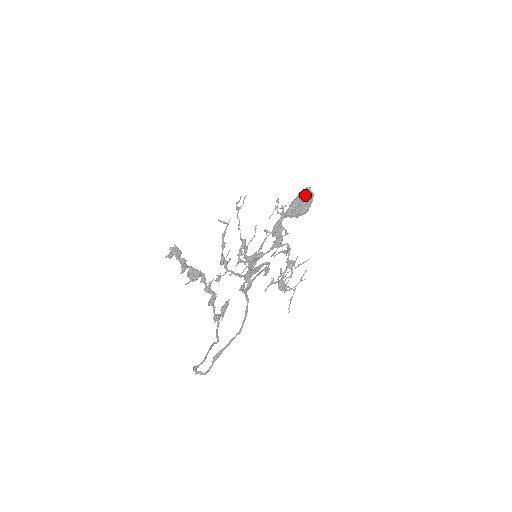
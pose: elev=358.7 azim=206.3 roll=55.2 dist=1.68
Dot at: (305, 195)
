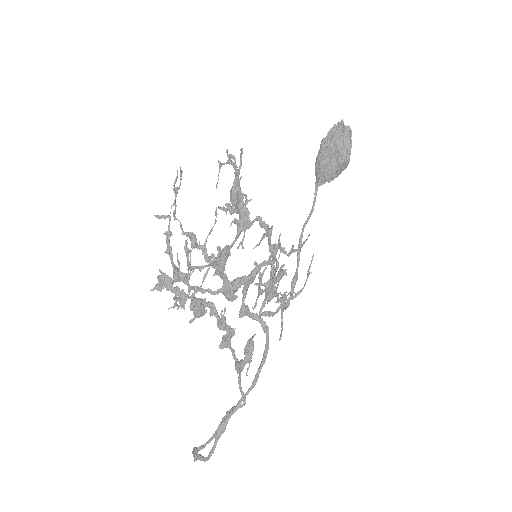
Dot at: (331, 135)
